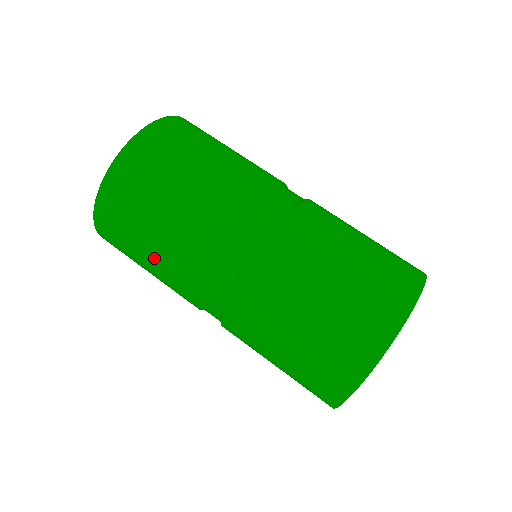
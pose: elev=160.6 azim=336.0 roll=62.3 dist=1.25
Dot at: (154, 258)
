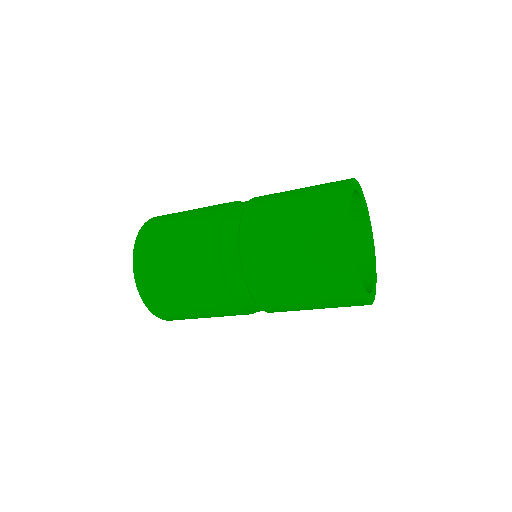
Dot at: occluded
